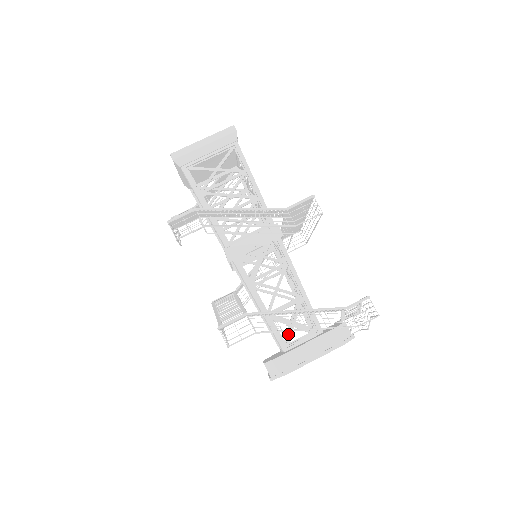
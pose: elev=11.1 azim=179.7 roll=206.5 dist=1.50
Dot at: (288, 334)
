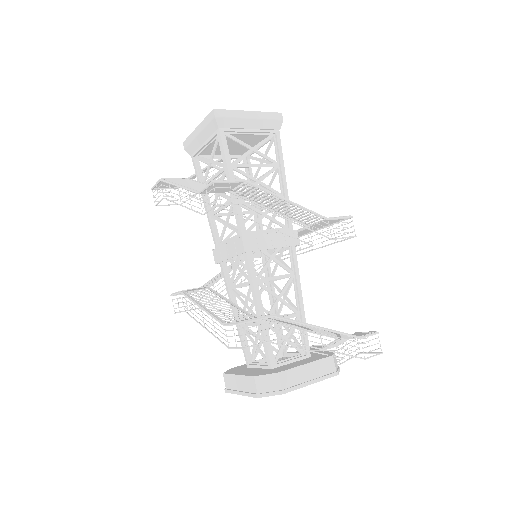
Dot at: occluded
